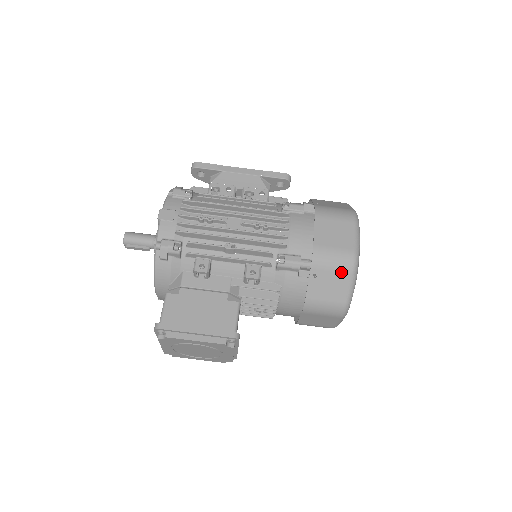
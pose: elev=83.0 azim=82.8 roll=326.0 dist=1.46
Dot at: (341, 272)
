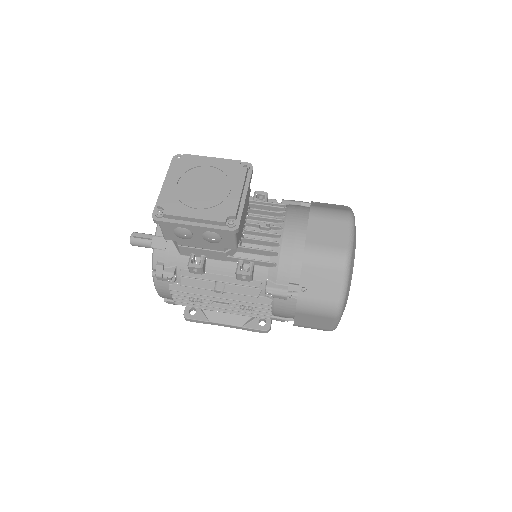
Dot at: (338, 205)
